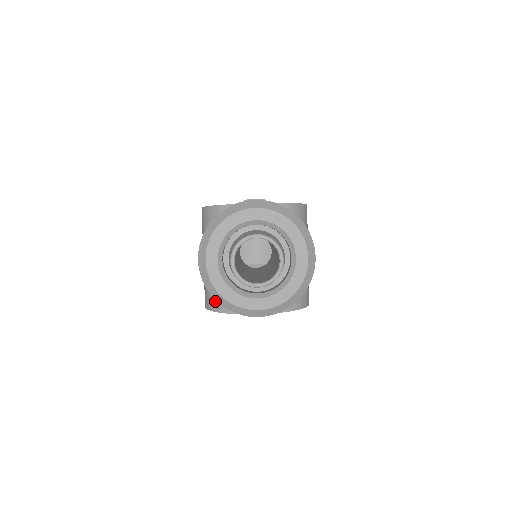
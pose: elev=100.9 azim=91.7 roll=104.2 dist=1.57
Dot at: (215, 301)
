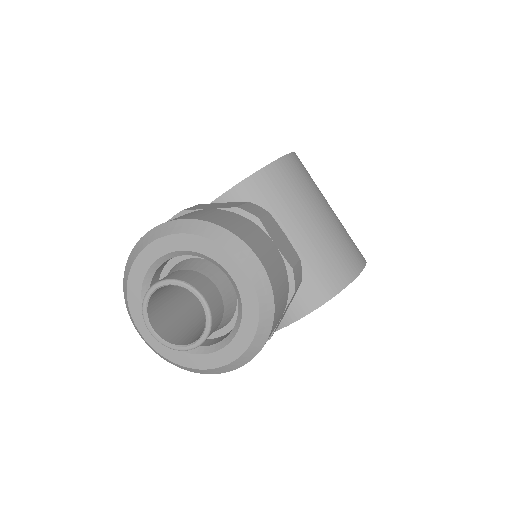
Dot at: occluded
